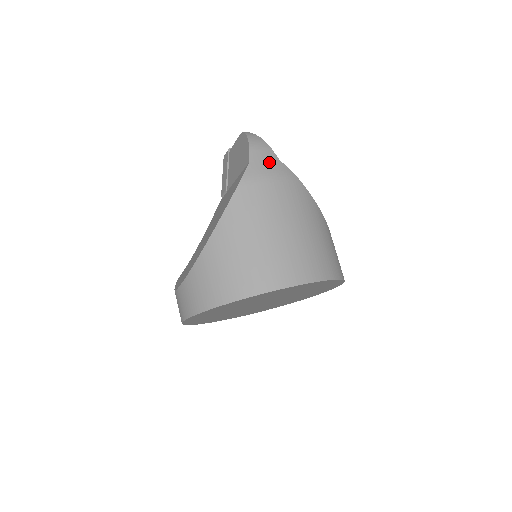
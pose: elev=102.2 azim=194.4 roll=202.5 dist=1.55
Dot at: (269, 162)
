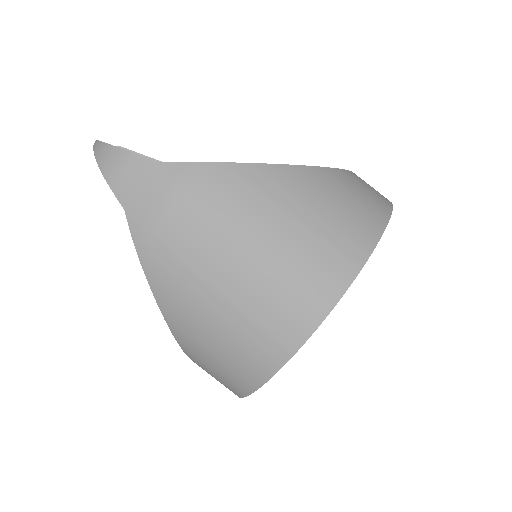
Dot at: (146, 184)
